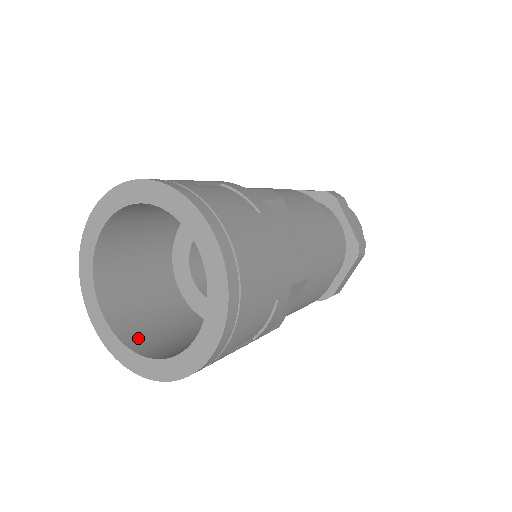
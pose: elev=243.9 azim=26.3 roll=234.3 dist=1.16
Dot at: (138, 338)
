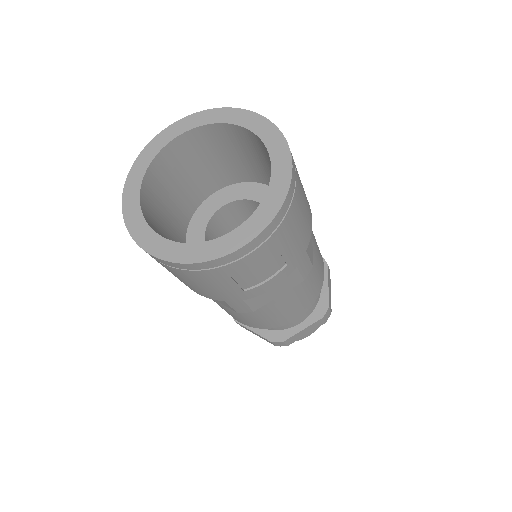
Dot at: (155, 229)
